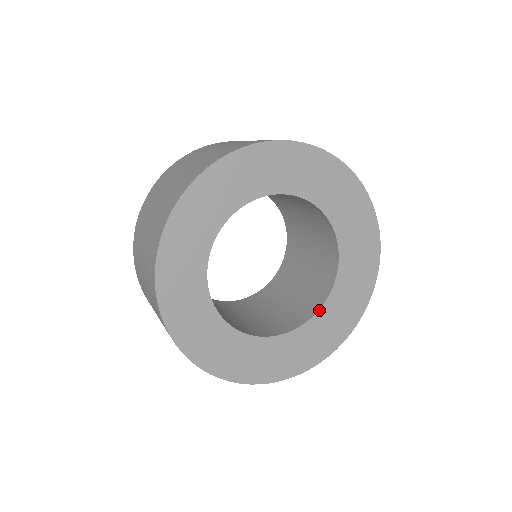
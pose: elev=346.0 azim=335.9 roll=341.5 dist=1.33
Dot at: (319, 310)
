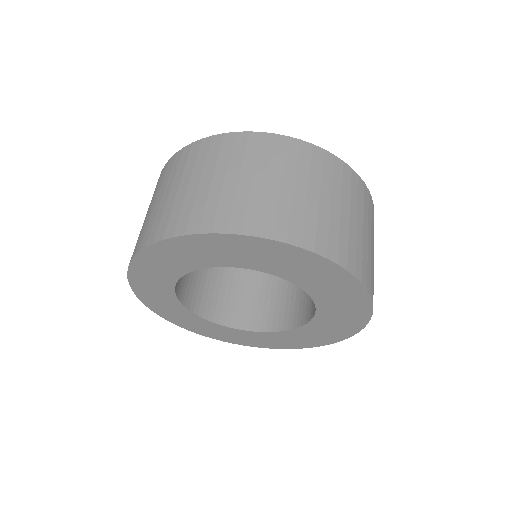
Dot at: (314, 316)
